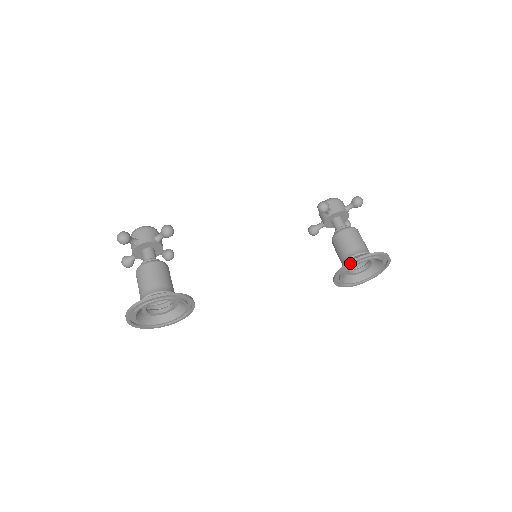
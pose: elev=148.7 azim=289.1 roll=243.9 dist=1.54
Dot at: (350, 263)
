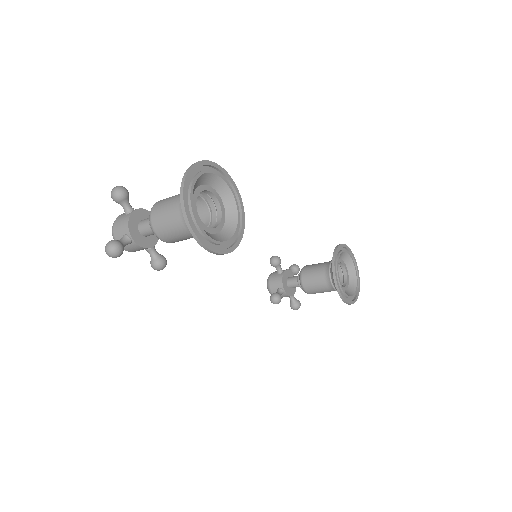
Dot at: (337, 247)
